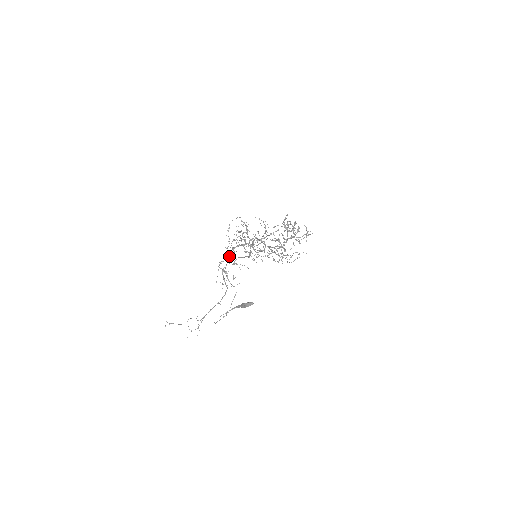
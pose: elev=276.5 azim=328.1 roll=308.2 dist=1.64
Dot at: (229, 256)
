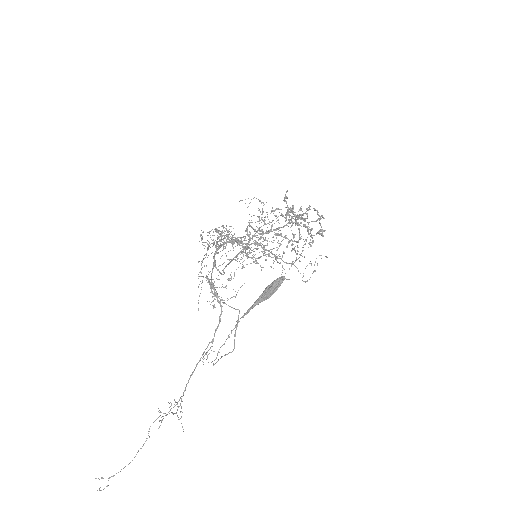
Dot at: (213, 262)
